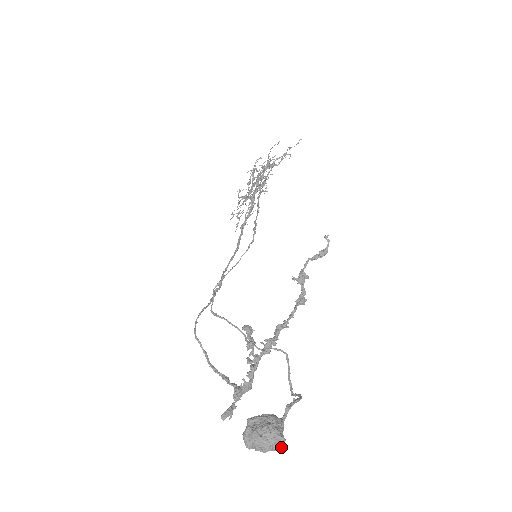
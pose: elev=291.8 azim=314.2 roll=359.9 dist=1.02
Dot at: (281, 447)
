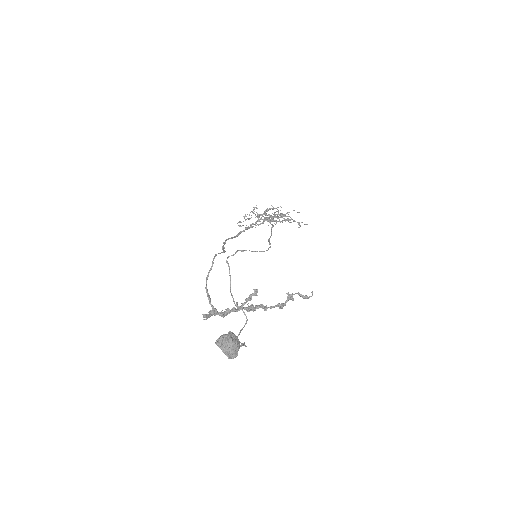
Dot at: (231, 358)
